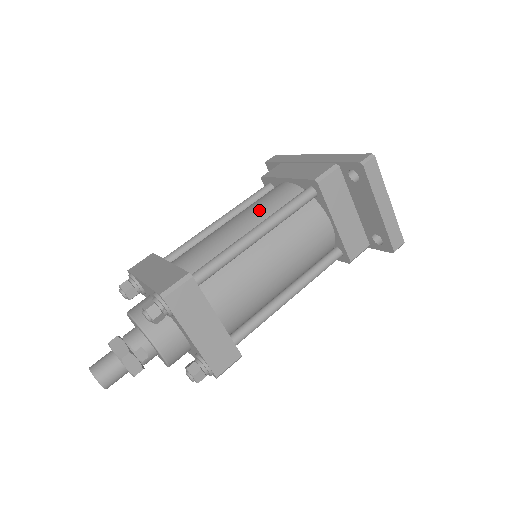
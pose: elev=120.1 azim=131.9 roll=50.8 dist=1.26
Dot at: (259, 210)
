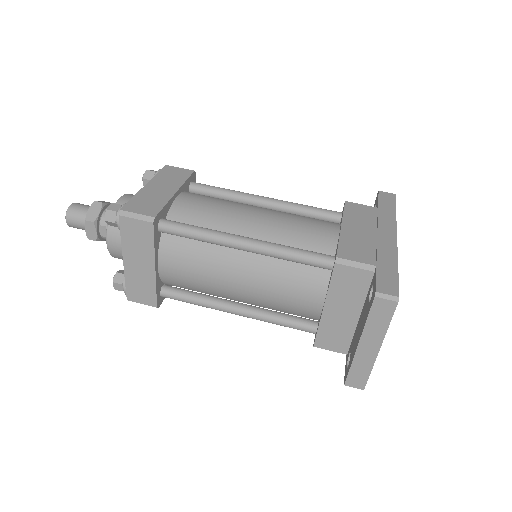
Dot at: (281, 228)
